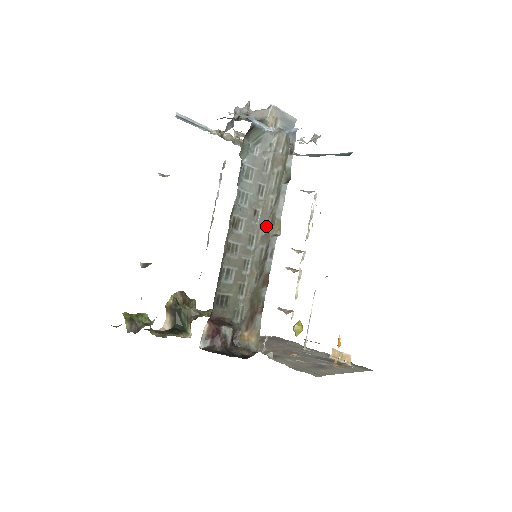
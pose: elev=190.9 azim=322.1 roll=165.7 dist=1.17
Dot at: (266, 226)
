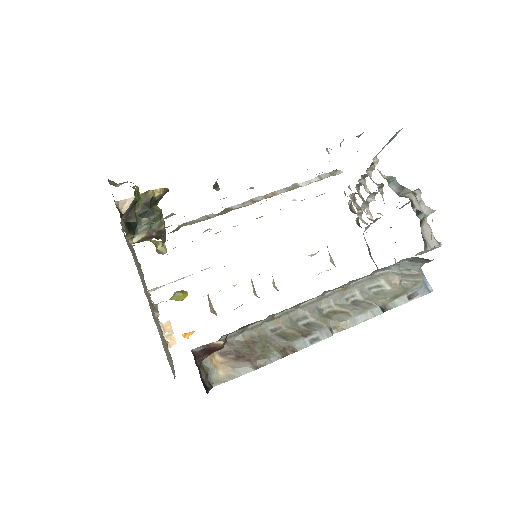
Dot at: (329, 306)
